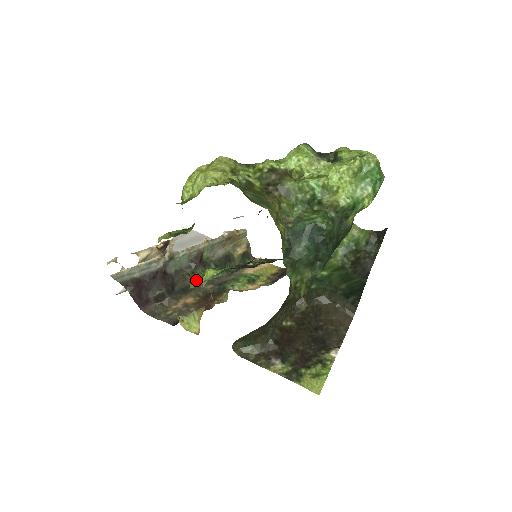
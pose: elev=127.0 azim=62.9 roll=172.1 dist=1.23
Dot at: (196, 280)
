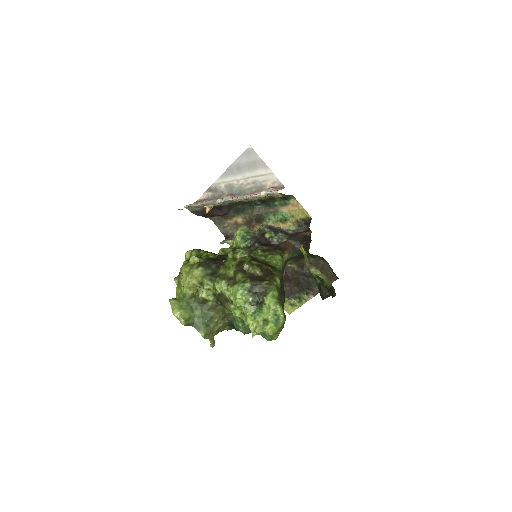
Dot at: (246, 205)
